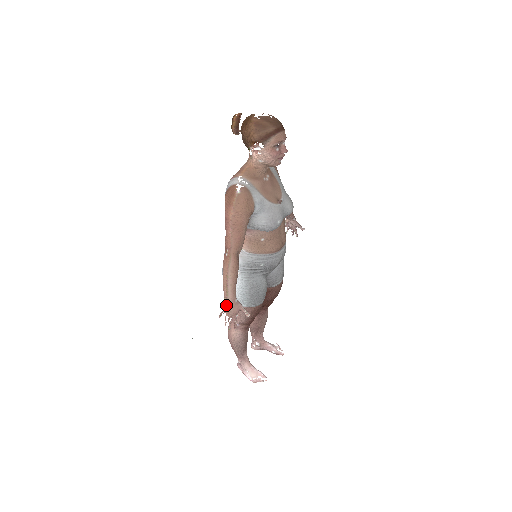
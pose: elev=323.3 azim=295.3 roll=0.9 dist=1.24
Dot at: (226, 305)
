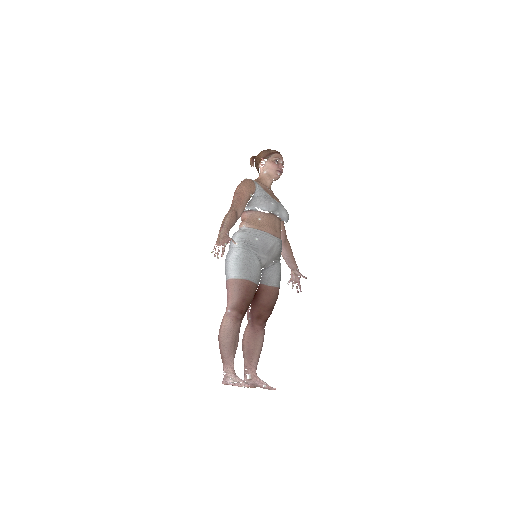
Dot at: (219, 236)
